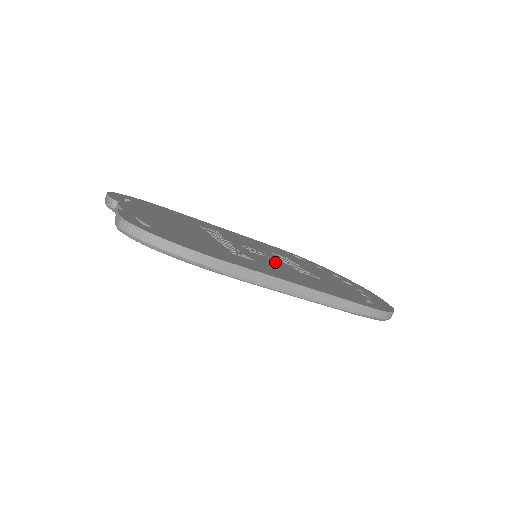
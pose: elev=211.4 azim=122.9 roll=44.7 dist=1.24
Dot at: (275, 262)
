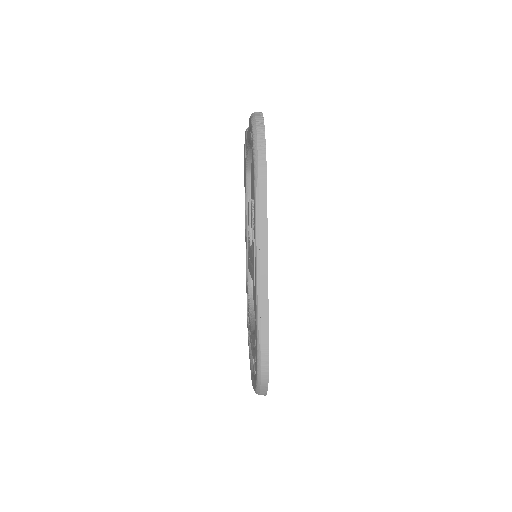
Dot at: occluded
